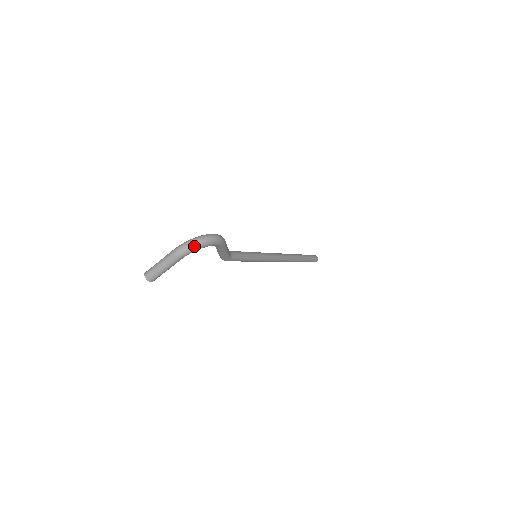
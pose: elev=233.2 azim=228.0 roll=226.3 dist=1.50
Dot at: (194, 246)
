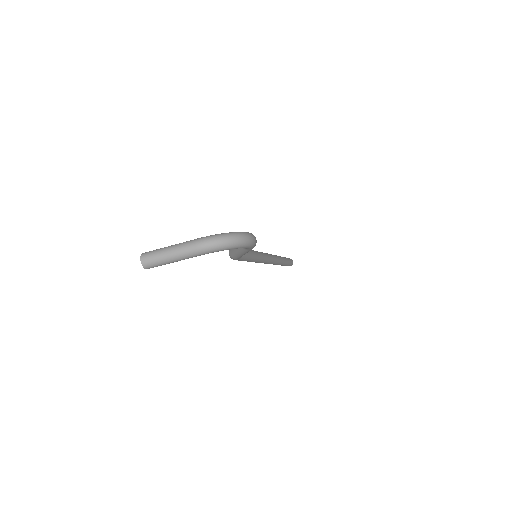
Dot at: (227, 245)
